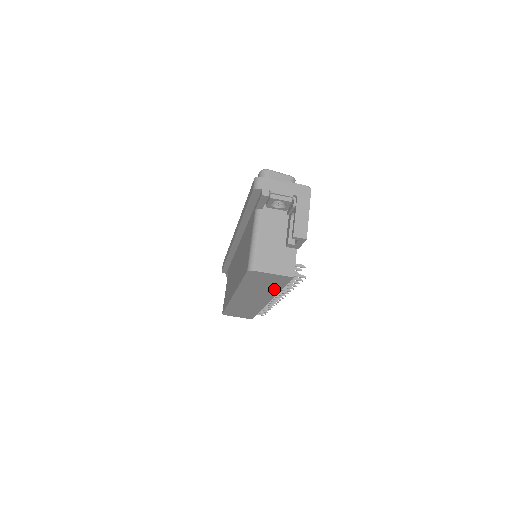
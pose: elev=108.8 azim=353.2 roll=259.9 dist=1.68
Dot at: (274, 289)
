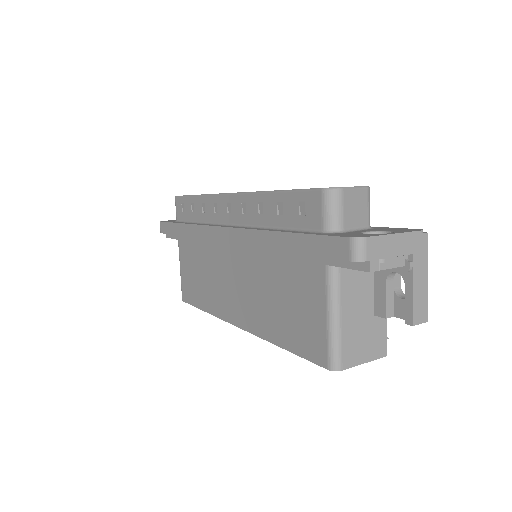
Dot at: occluded
